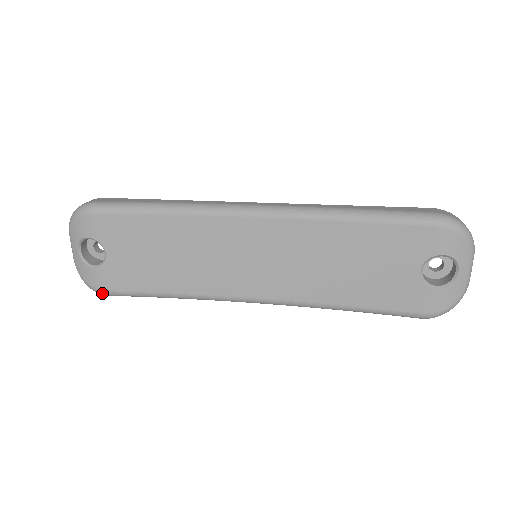
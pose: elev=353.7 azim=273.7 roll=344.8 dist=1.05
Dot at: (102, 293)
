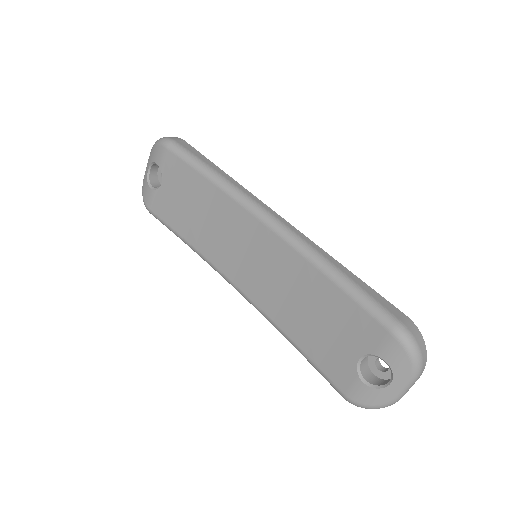
Dot at: (148, 209)
